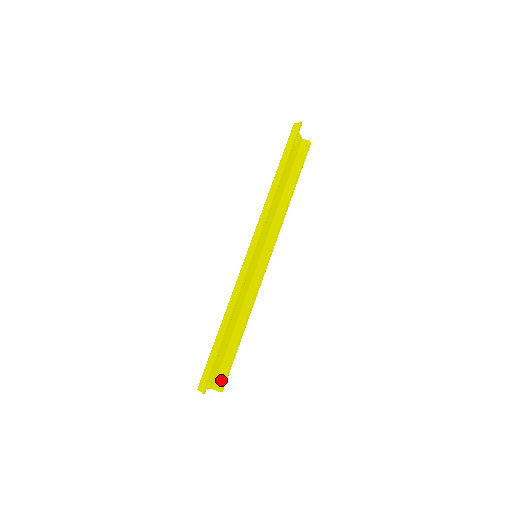
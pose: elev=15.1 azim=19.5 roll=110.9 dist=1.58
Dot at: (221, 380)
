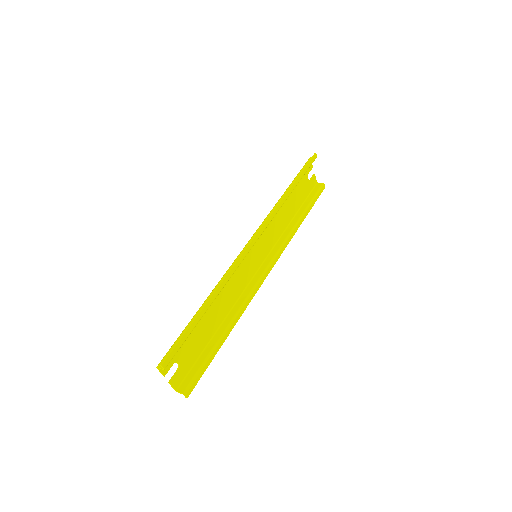
Dot at: (189, 381)
